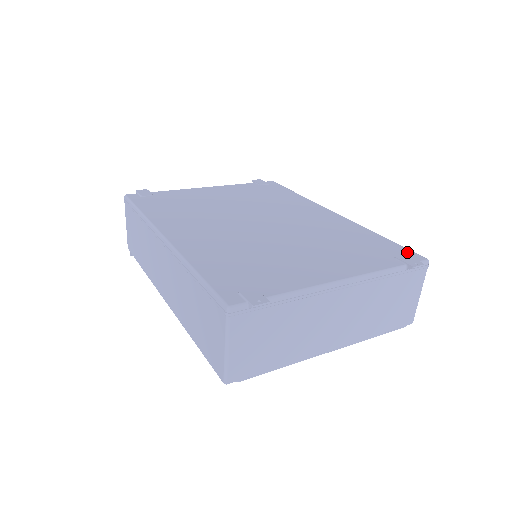
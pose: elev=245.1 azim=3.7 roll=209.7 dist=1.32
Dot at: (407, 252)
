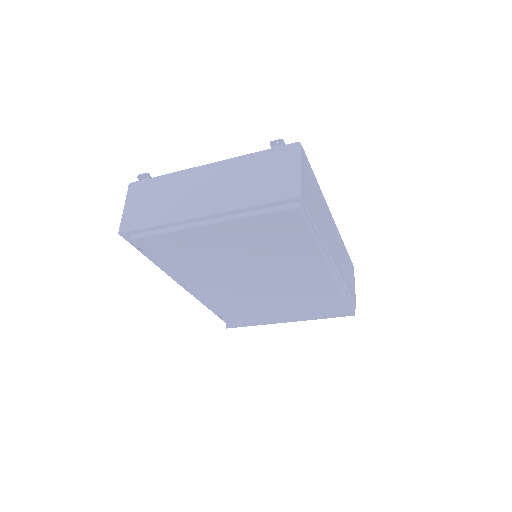
Dot at: occluded
